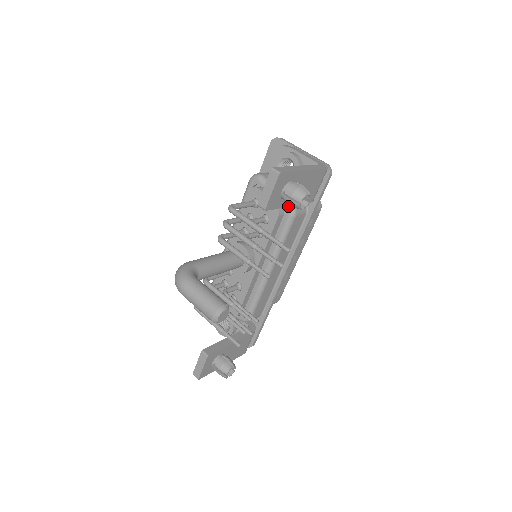
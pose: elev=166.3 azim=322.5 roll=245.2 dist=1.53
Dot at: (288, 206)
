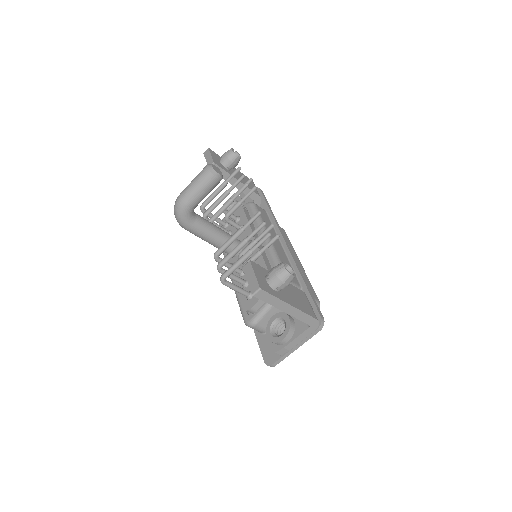
Dot at: (235, 179)
